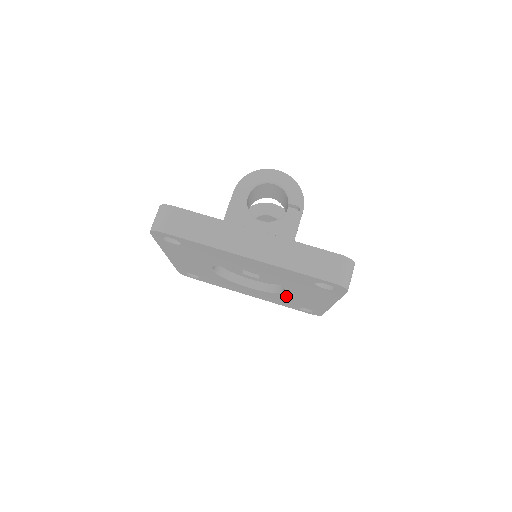
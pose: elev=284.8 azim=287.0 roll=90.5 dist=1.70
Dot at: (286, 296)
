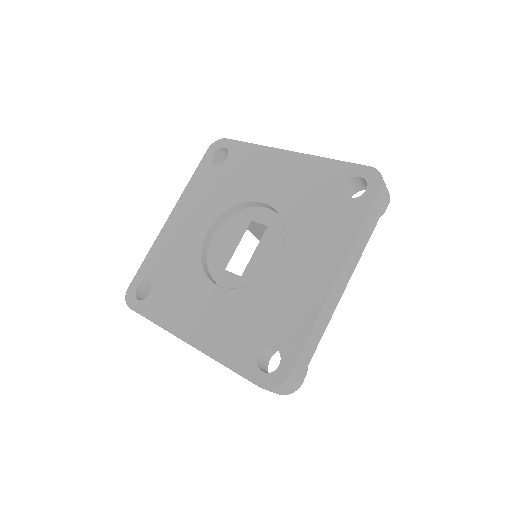
Dot at: (267, 288)
